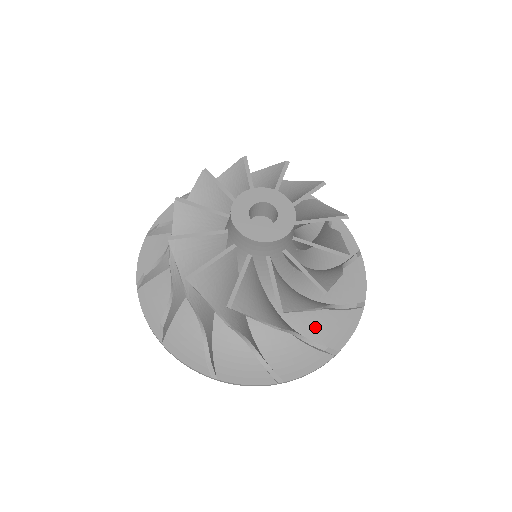
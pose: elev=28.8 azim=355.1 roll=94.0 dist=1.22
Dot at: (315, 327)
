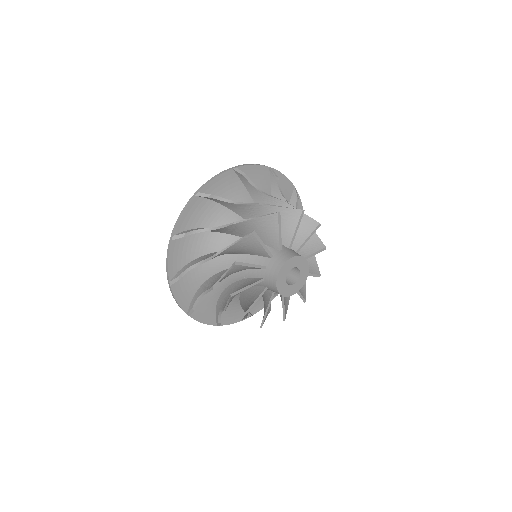
Dot at: occluded
